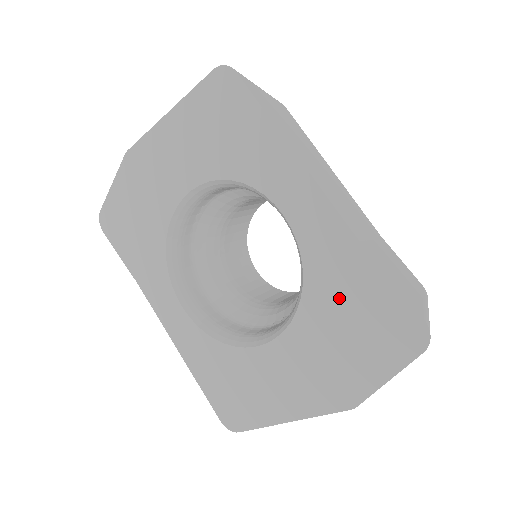
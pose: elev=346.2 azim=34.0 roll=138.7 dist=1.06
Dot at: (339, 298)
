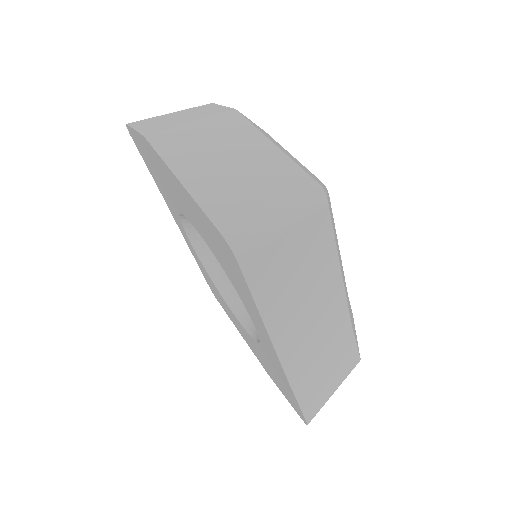
Dot at: (274, 369)
